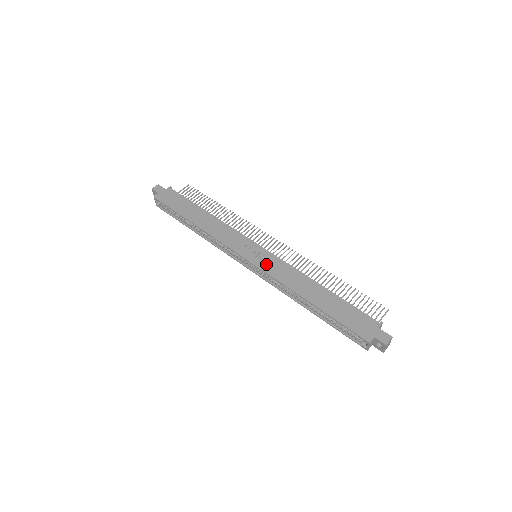
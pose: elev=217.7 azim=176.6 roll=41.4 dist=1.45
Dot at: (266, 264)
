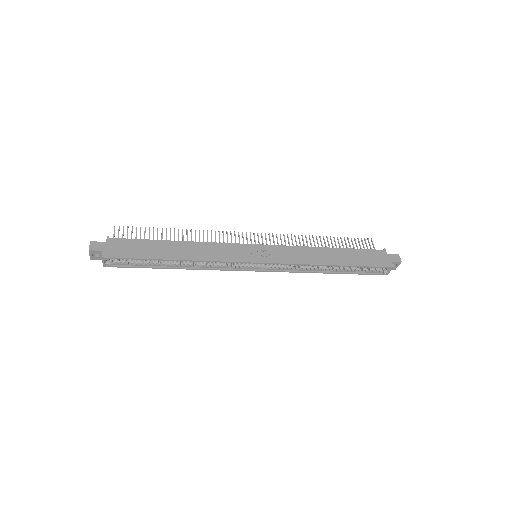
Dot at: (278, 256)
